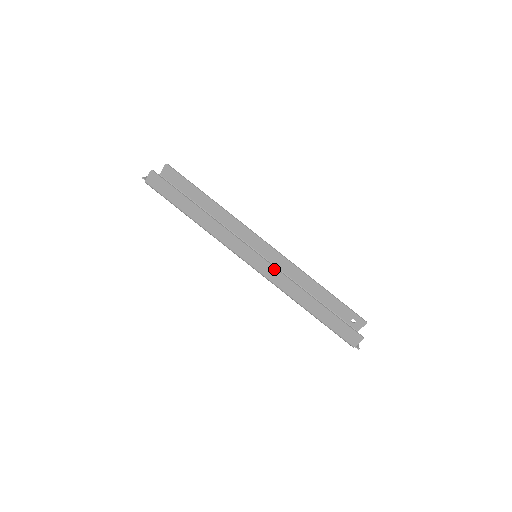
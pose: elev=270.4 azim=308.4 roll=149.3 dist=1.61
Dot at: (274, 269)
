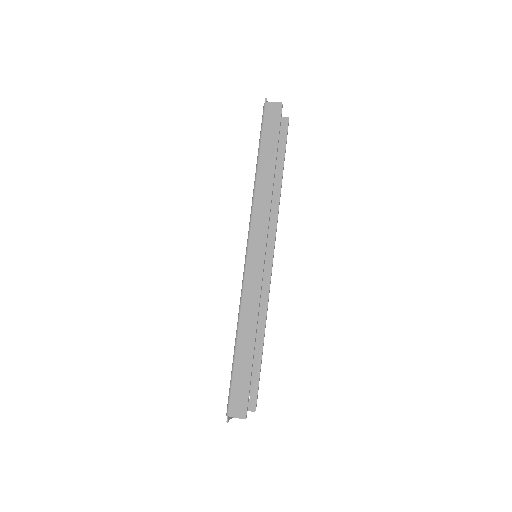
Dot at: (260, 281)
